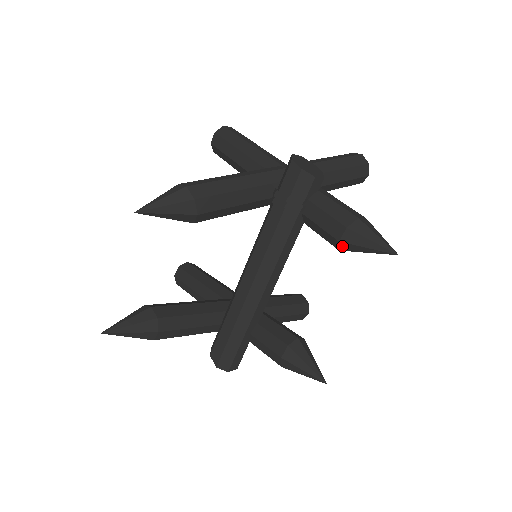
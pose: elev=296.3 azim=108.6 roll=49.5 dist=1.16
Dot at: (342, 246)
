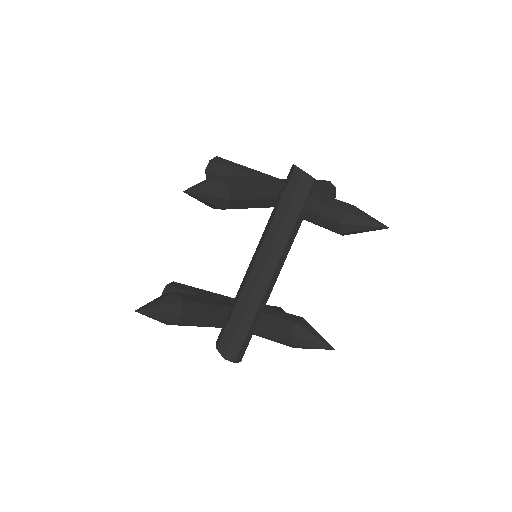
Dot at: (342, 228)
